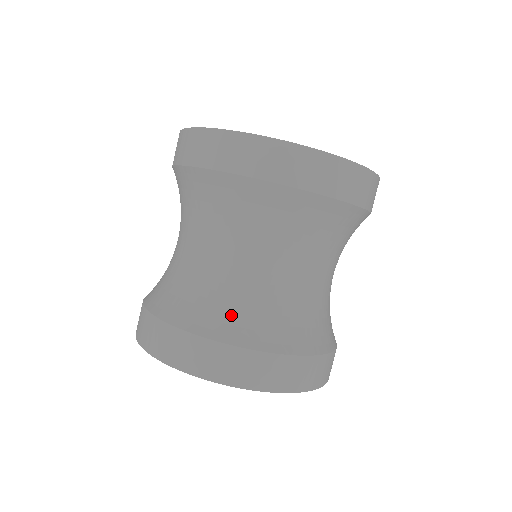
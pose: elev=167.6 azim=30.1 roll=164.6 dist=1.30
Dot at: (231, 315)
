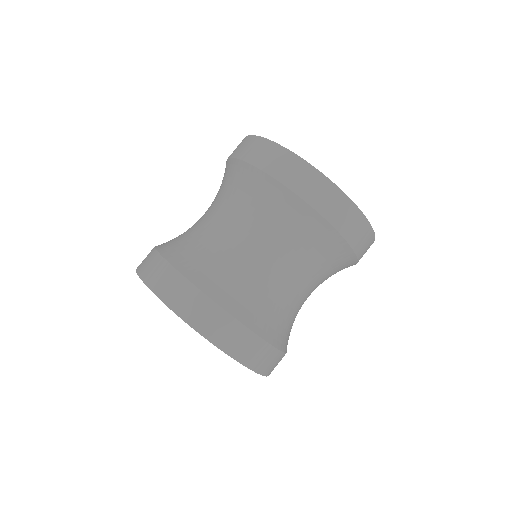
Dot at: (255, 306)
